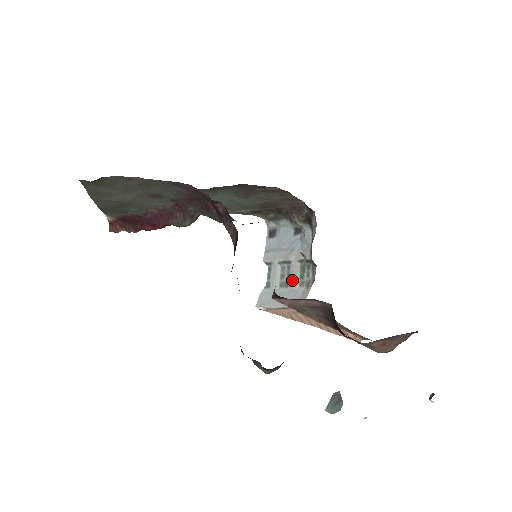
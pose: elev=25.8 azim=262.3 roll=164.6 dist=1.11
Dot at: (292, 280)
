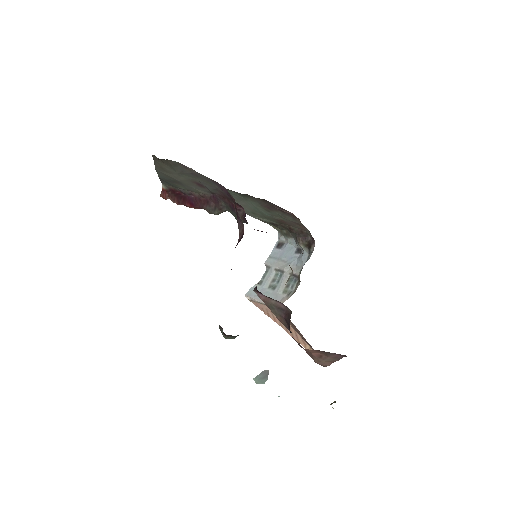
Dot at: (279, 286)
